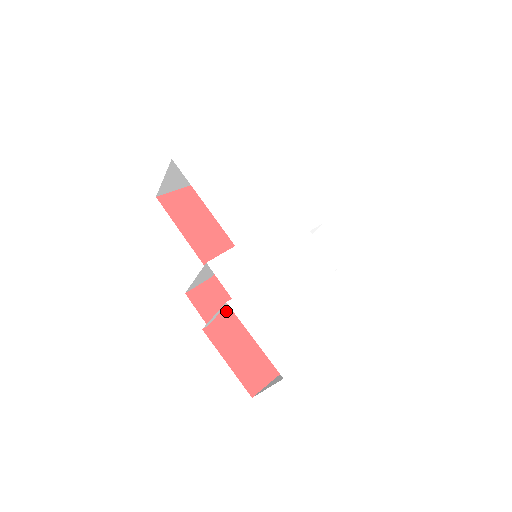
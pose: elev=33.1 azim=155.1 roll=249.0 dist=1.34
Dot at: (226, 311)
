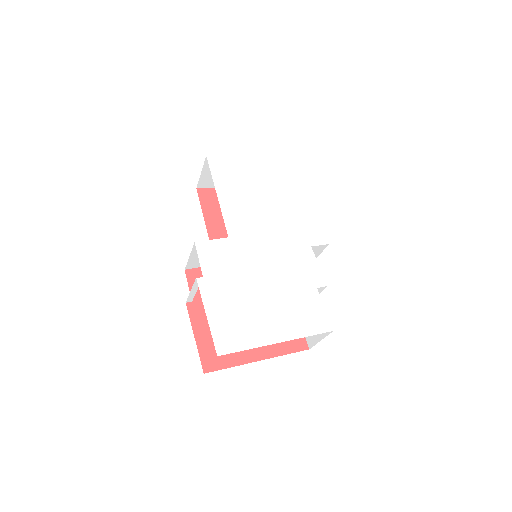
Dot at: occluded
